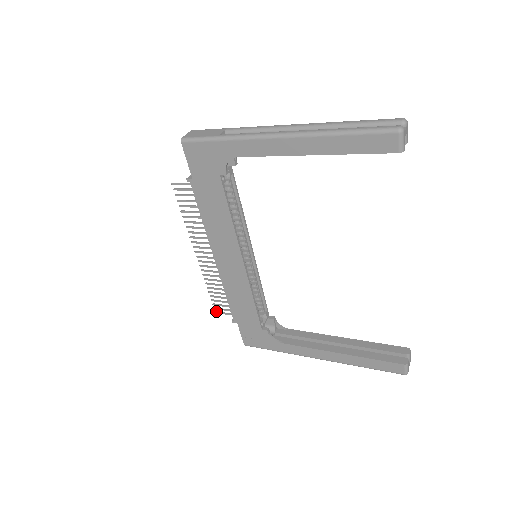
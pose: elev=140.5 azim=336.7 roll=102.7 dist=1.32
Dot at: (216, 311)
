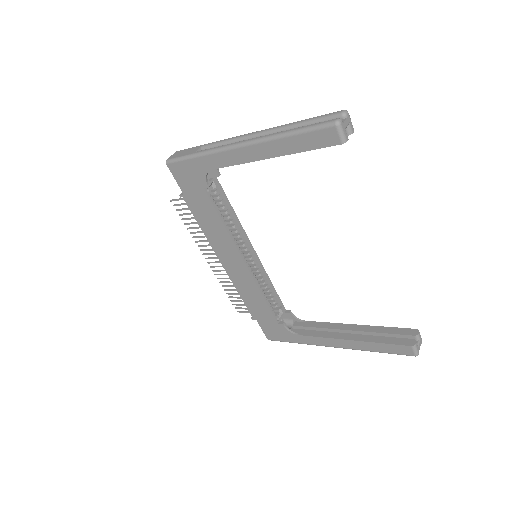
Dot at: occluded
